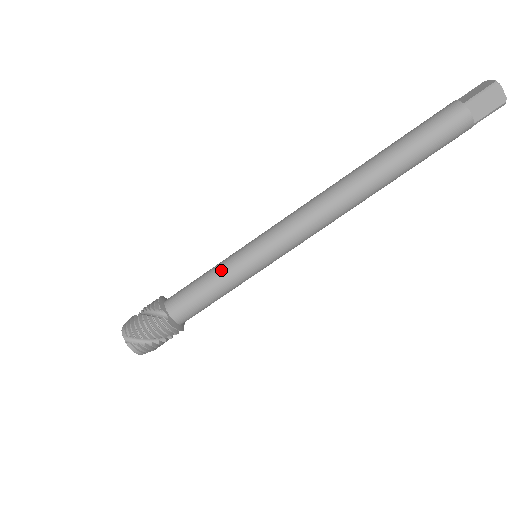
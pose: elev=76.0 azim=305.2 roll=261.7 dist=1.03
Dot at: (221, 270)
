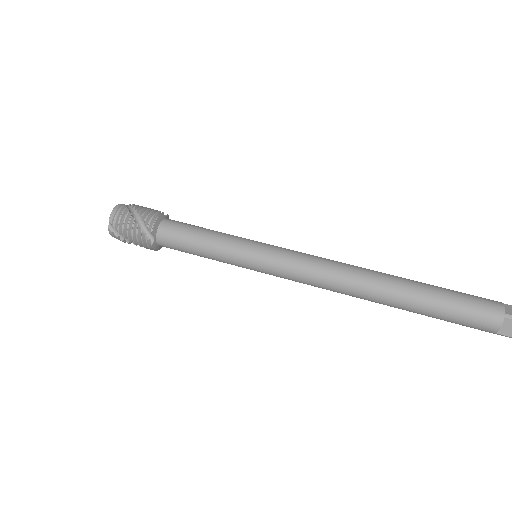
Dot at: occluded
